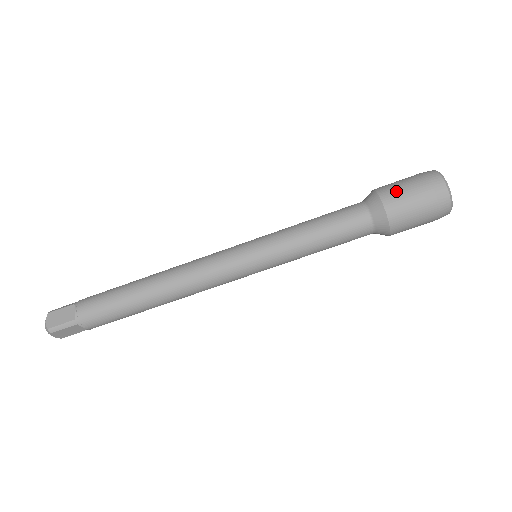
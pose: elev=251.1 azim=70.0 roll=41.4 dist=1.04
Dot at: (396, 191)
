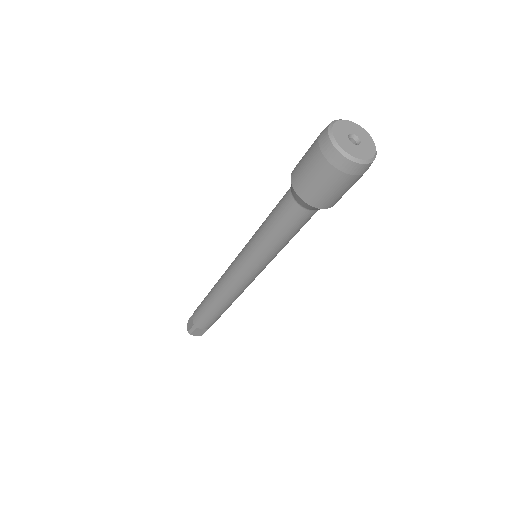
Dot at: (325, 197)
